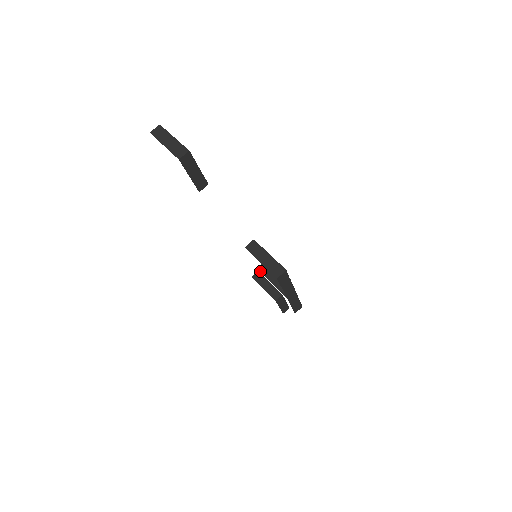
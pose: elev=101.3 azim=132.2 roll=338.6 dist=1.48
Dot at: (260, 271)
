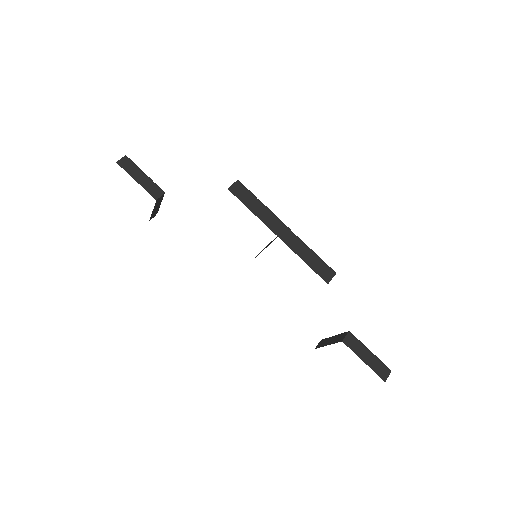
Dot at: occluded
